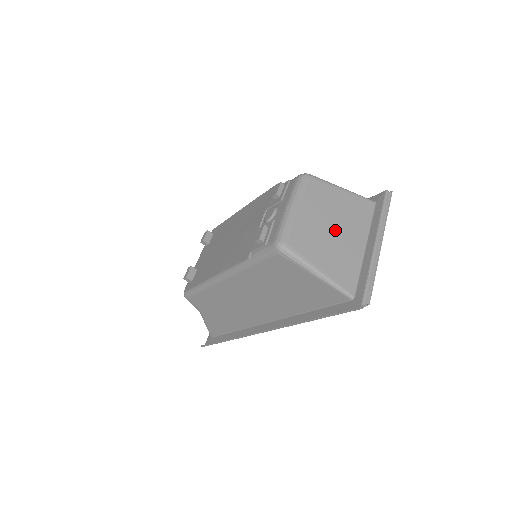
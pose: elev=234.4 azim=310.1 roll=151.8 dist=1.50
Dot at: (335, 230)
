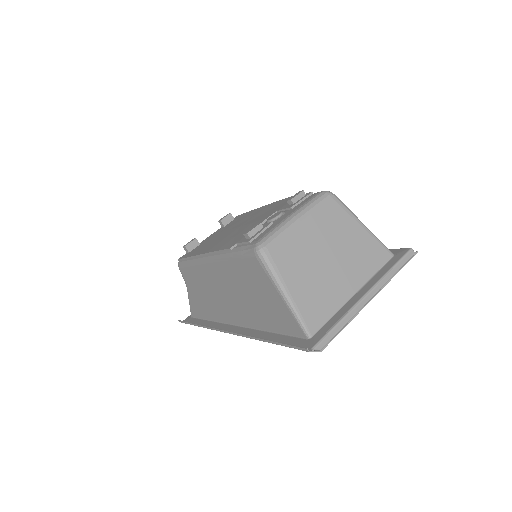
Dot at: (330, 261)
